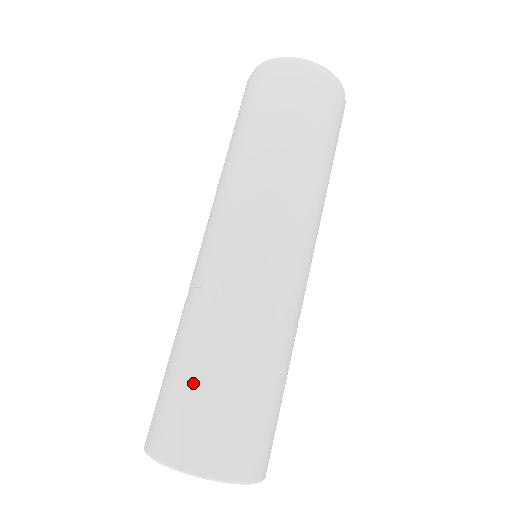
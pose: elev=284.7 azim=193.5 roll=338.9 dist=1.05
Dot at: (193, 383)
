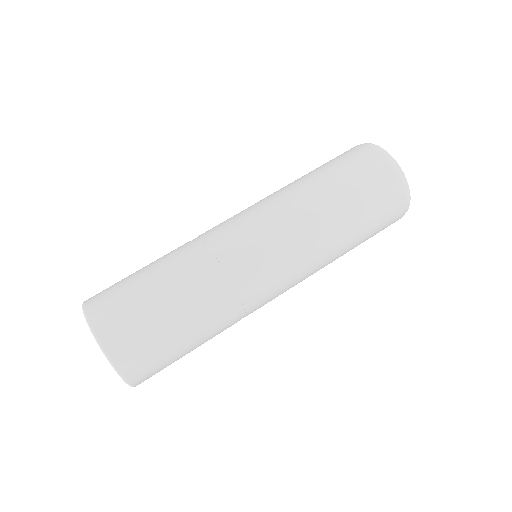
Dot at: (136, 272)
